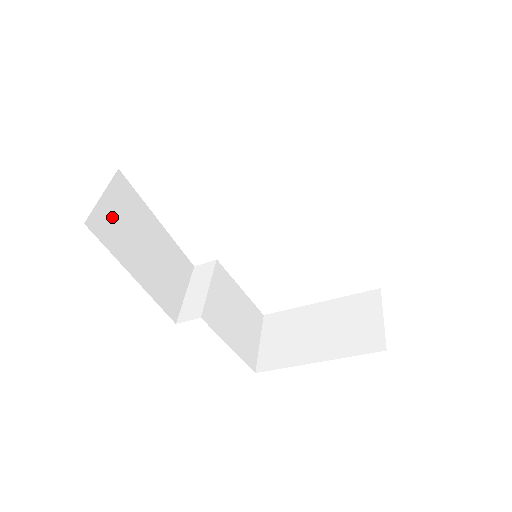
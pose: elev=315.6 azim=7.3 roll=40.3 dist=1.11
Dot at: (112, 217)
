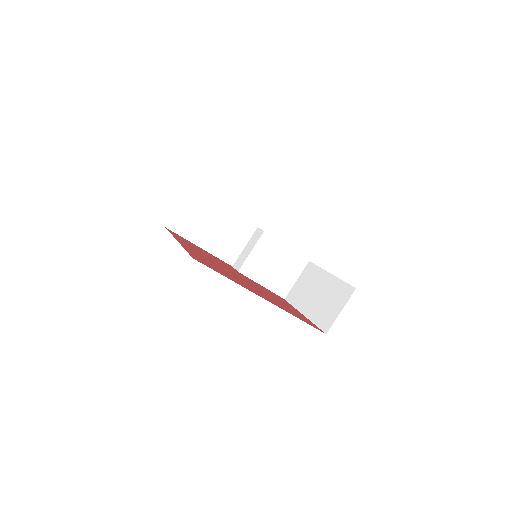
Dot at: (186, 217)
